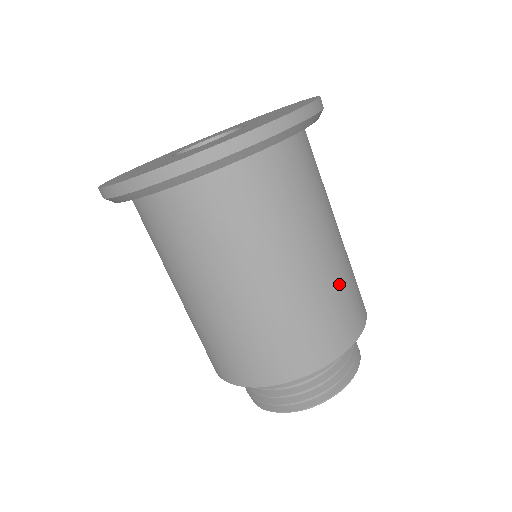
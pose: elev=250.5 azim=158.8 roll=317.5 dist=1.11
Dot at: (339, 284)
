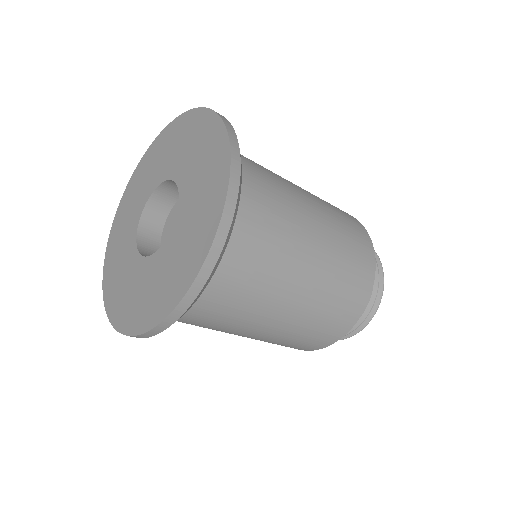
Dot at: (302, 329)
